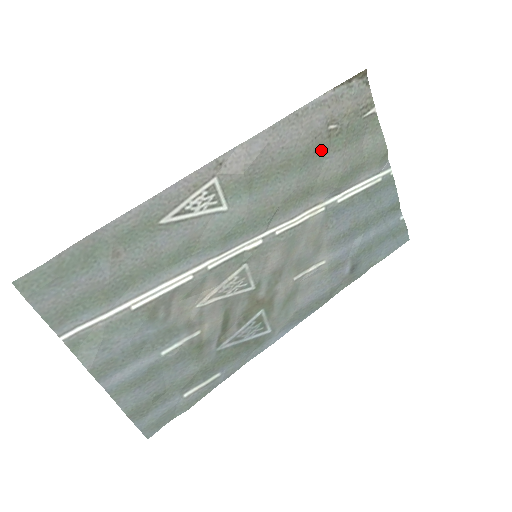
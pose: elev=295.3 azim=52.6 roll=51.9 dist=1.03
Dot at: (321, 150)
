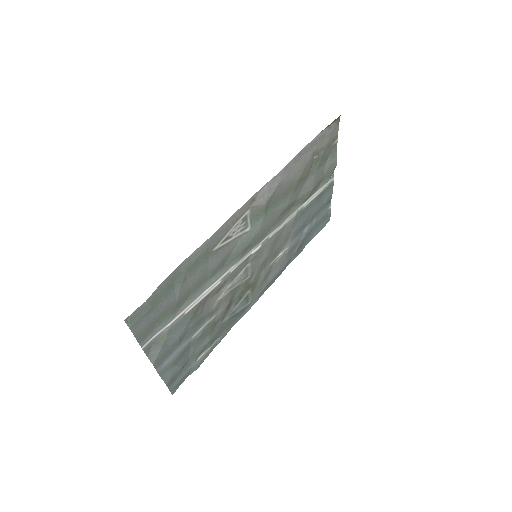
Dot at: (306, 176)
